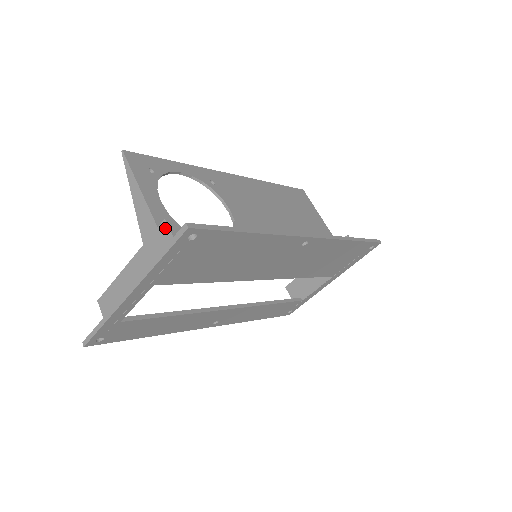
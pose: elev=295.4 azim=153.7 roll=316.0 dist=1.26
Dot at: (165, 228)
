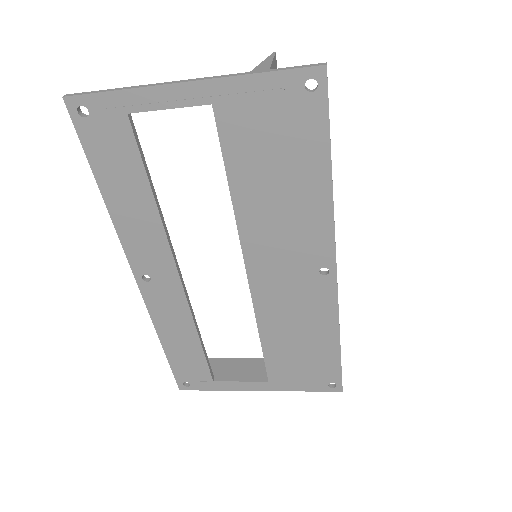
Dot at: occluded
